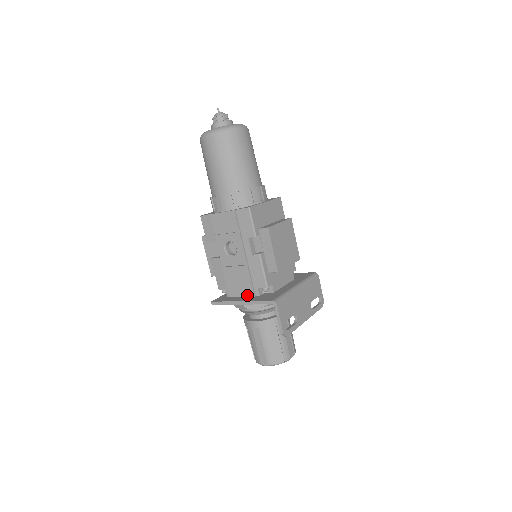
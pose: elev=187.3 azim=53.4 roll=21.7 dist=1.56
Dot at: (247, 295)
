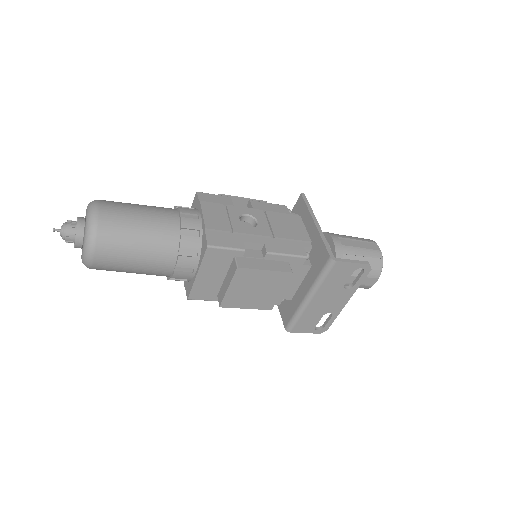
Dot at: occluded
